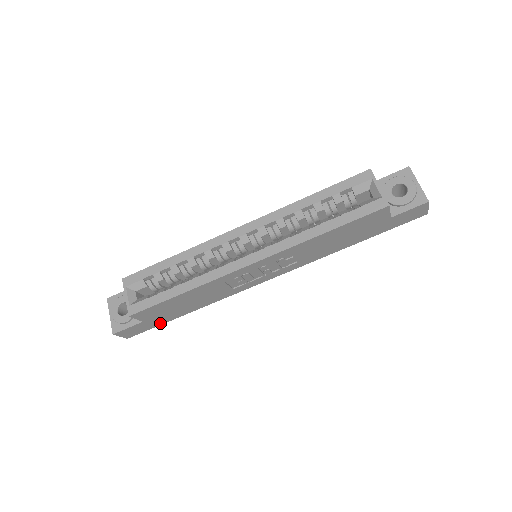
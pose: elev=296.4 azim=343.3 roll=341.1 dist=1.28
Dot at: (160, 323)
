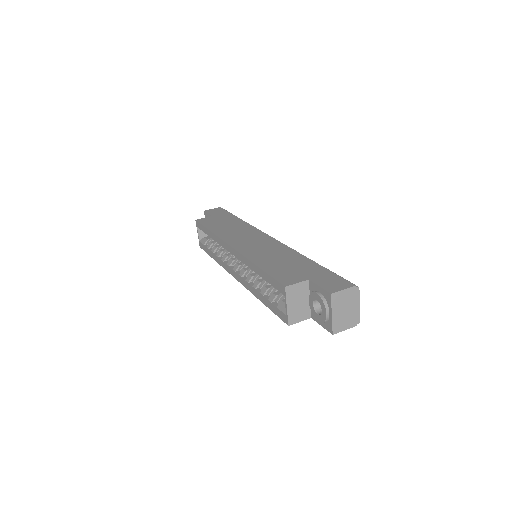
Dot at: occluded
